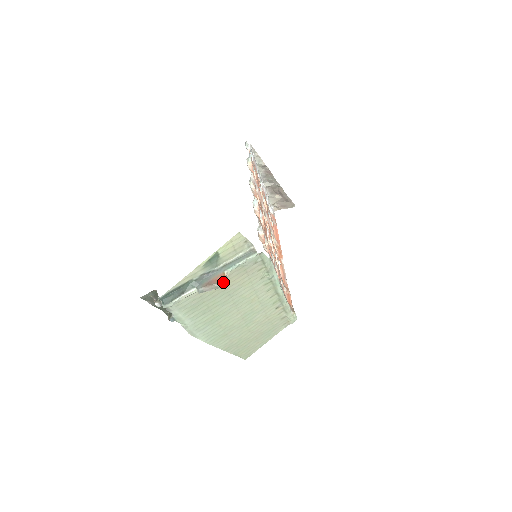
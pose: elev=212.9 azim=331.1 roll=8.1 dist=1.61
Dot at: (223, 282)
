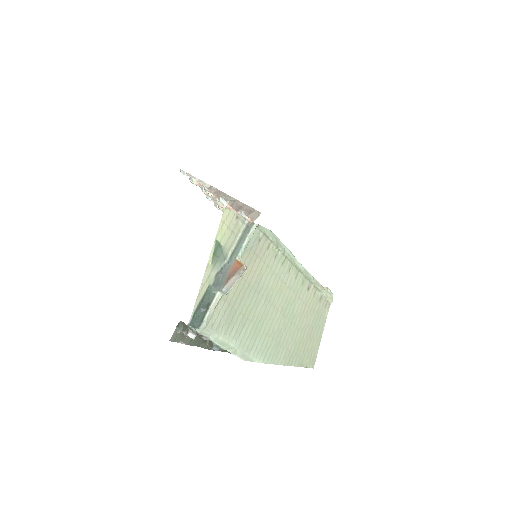
Dot at: (241, 267)
